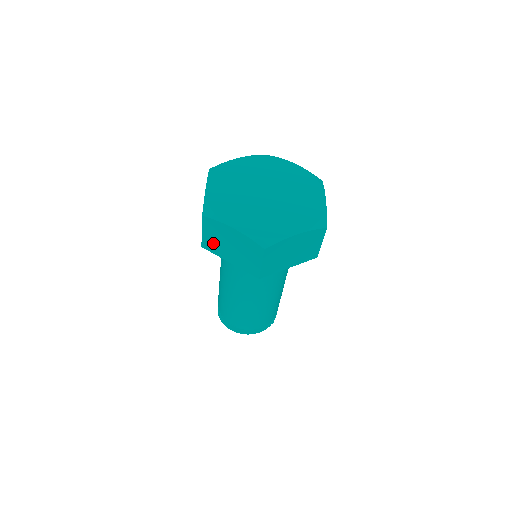
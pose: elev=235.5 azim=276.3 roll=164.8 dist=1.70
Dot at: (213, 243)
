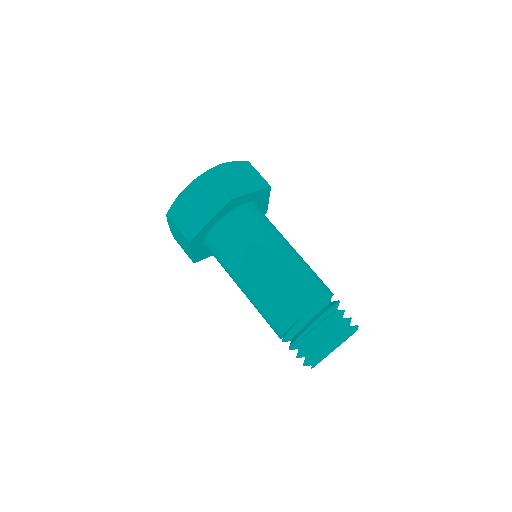
Dot at: (189, 224)
